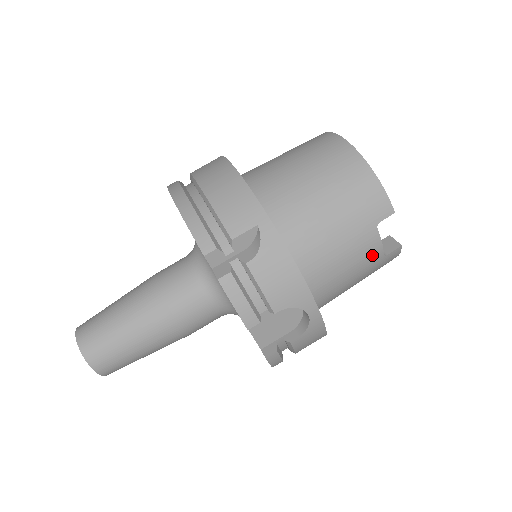
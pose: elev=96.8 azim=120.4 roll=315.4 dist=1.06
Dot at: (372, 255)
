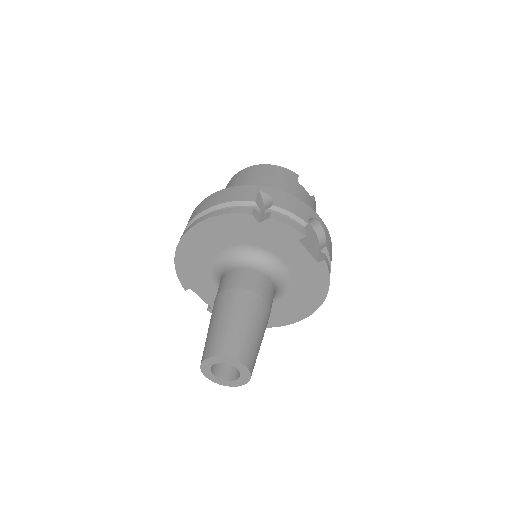
Dot at: (309, 200)
